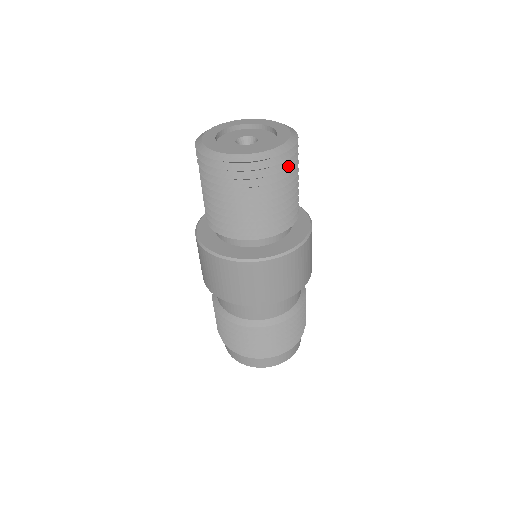
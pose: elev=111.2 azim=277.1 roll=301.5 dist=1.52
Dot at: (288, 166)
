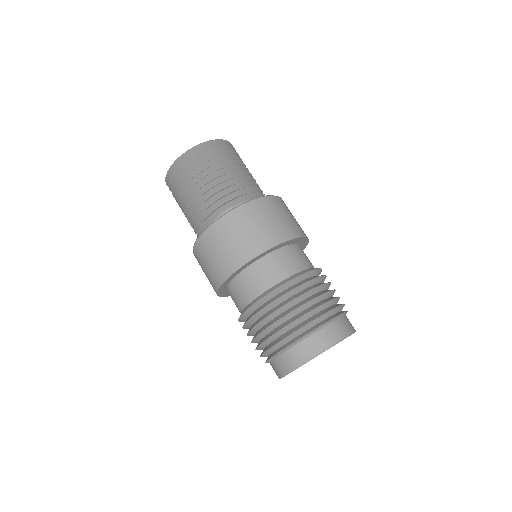
Dot at: (236, 153)
